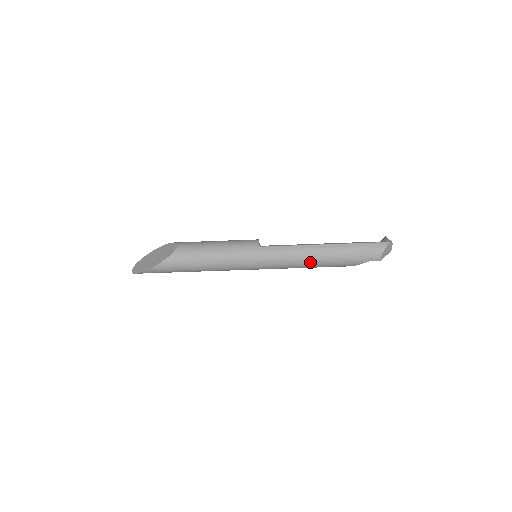
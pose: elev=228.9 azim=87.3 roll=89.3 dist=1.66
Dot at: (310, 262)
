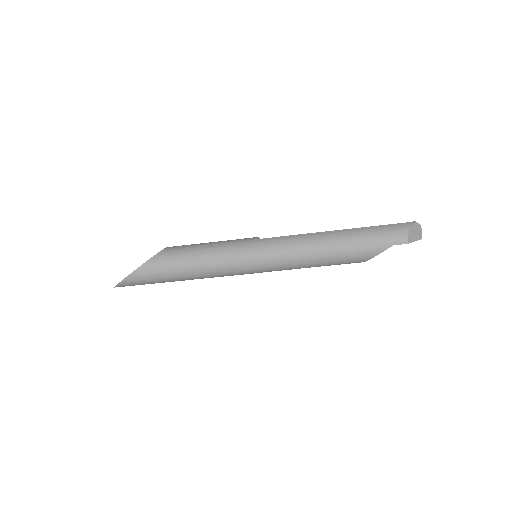
Dot at: (319, 251)
